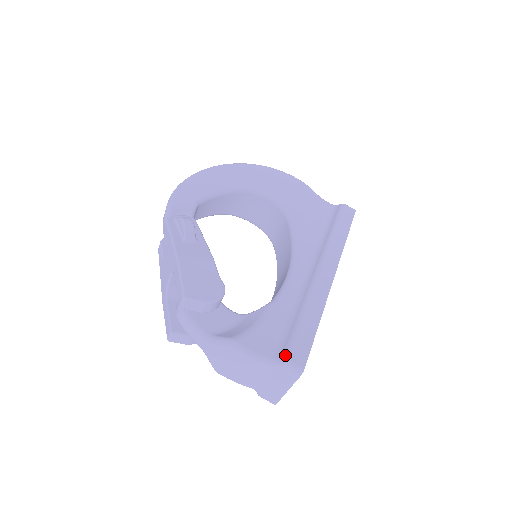
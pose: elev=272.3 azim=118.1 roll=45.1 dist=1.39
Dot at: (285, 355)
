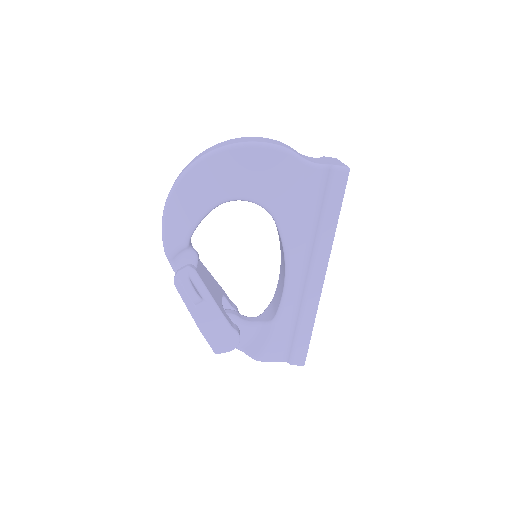
Dot at: (291, 361)
